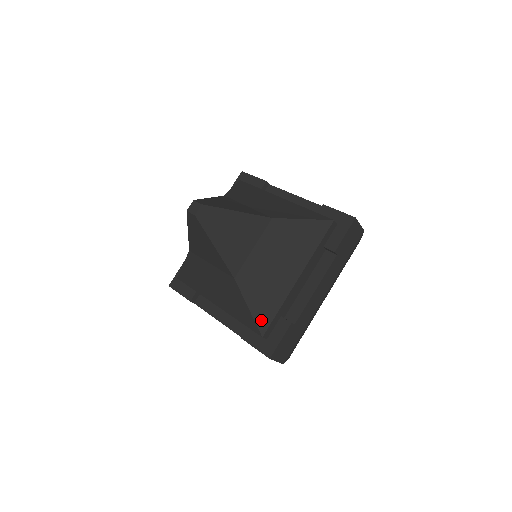
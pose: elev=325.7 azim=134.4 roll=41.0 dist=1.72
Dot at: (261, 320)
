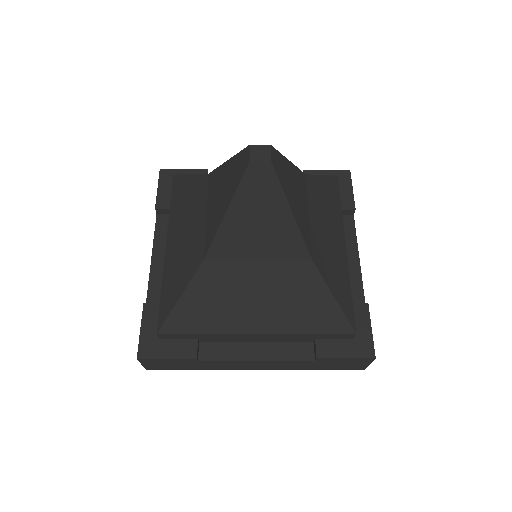
Dot at: (347, 311)
